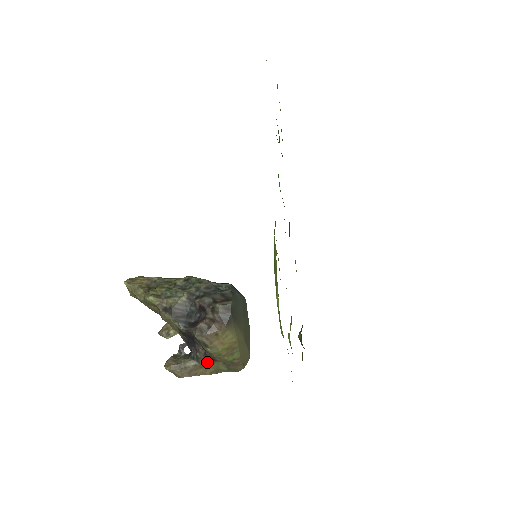
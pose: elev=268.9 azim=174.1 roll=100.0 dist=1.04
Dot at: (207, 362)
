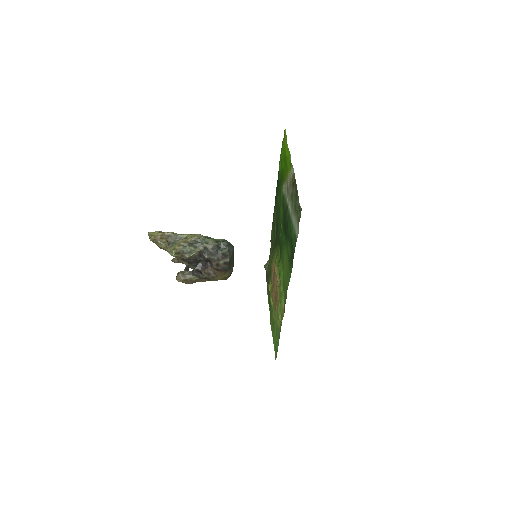
Dot at: (206, 279)
